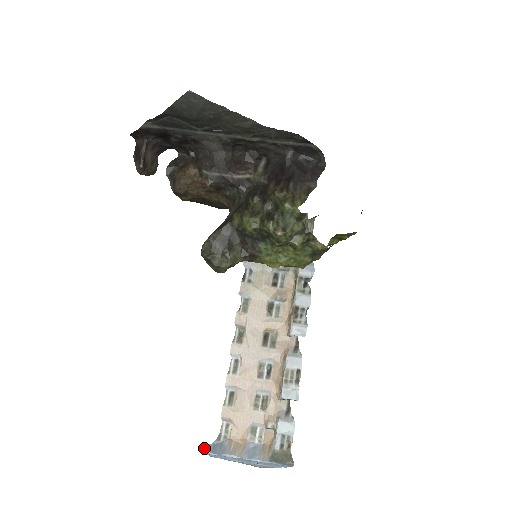
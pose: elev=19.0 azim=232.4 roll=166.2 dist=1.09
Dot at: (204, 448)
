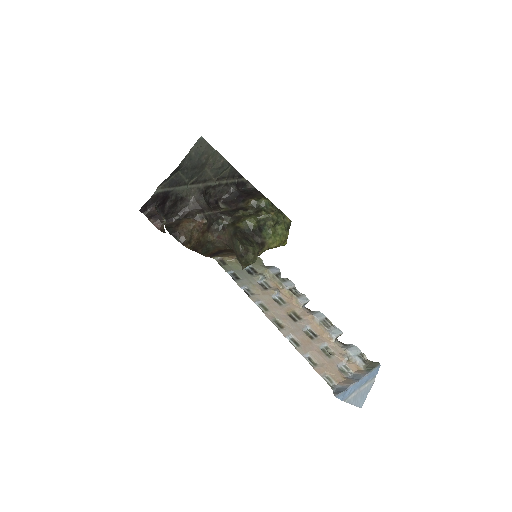
Dot at: (334, 394)
